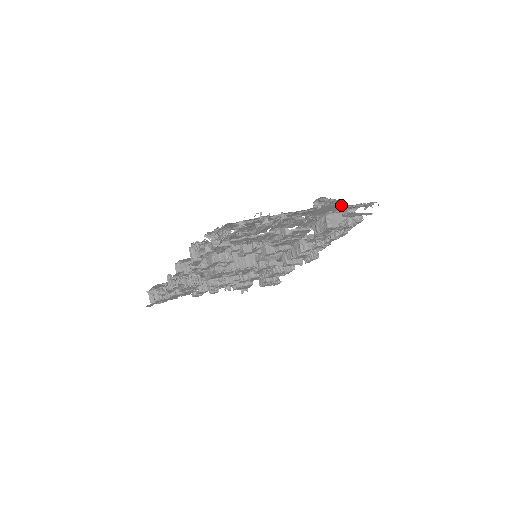
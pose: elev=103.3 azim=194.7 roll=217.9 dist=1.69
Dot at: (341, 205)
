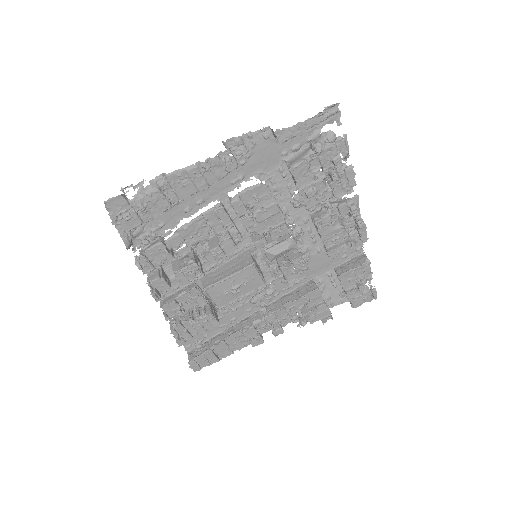
Dot at: (273, 135)
